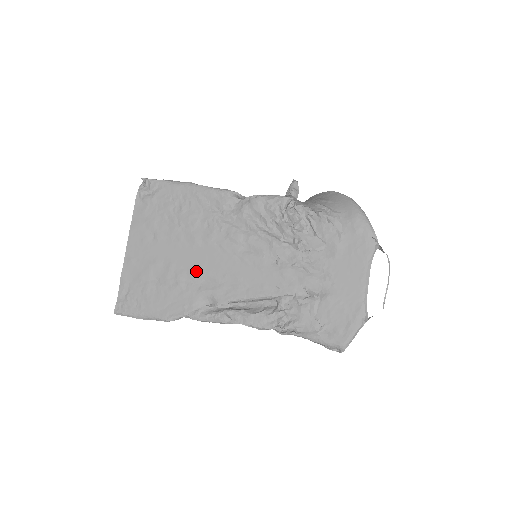
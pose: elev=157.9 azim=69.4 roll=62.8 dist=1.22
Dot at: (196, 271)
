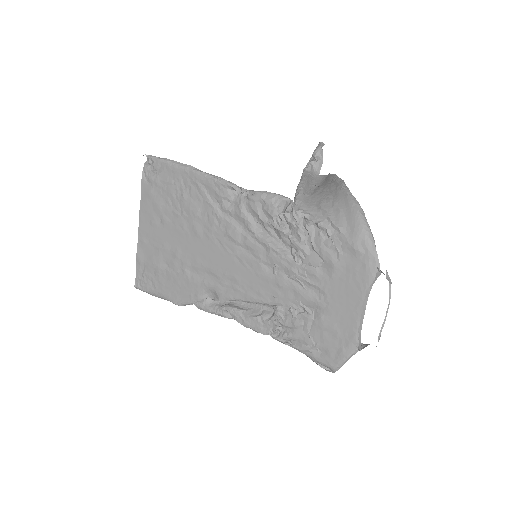
Dot at: (199, 263)
